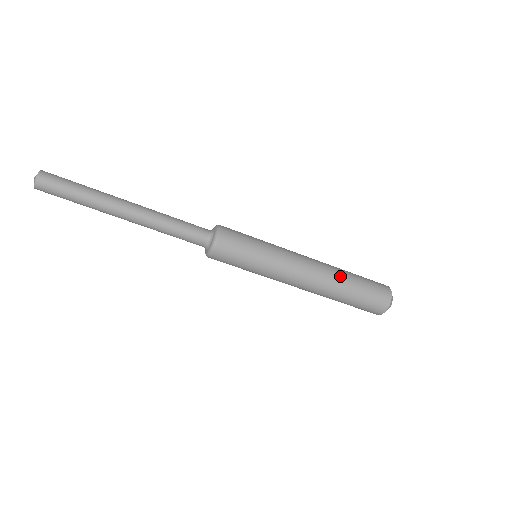
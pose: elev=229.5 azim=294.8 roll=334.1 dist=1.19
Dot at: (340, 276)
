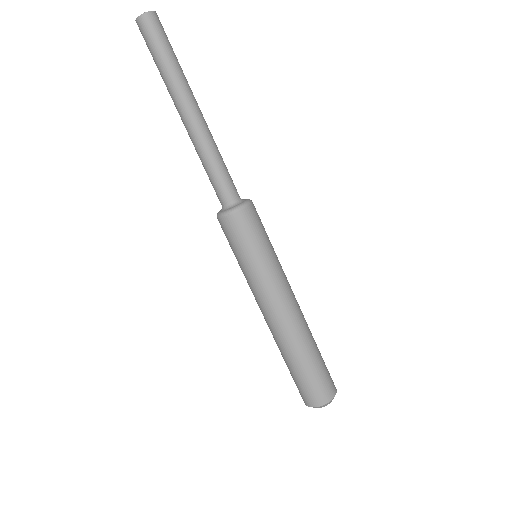
Dot at: (309, 339)
